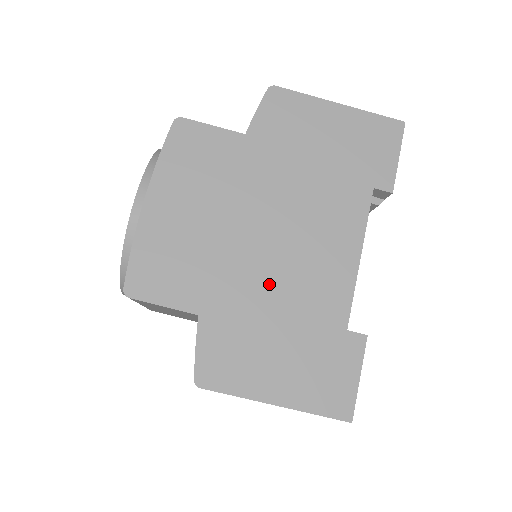
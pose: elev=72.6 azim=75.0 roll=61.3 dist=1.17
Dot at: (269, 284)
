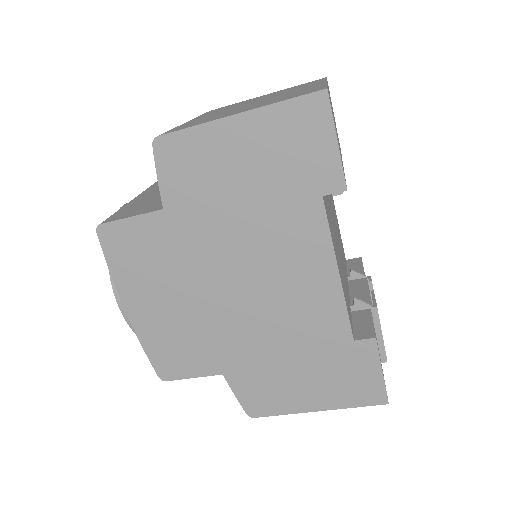
Dot at: (264, 332)
